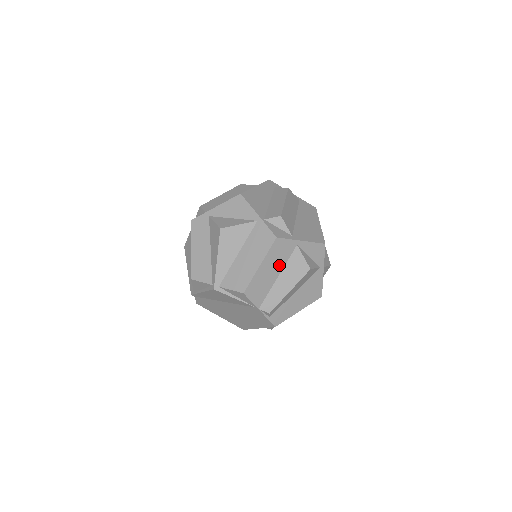
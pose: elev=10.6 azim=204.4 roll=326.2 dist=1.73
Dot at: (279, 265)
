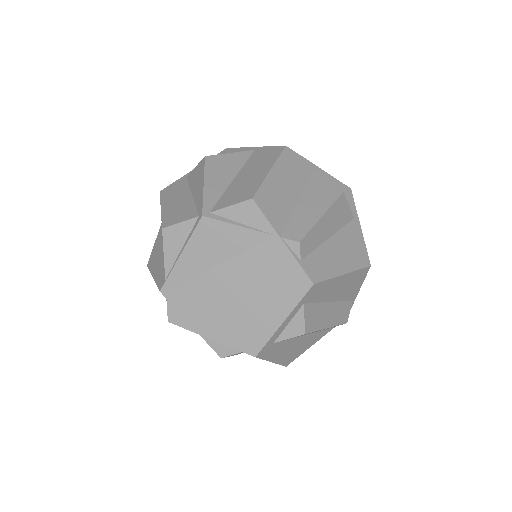
Dot at: (297, 184)
